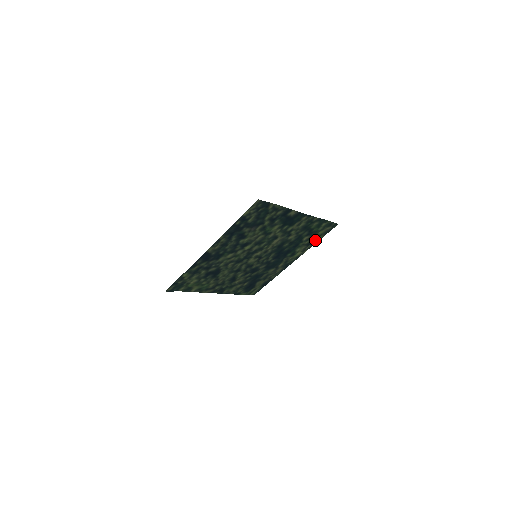
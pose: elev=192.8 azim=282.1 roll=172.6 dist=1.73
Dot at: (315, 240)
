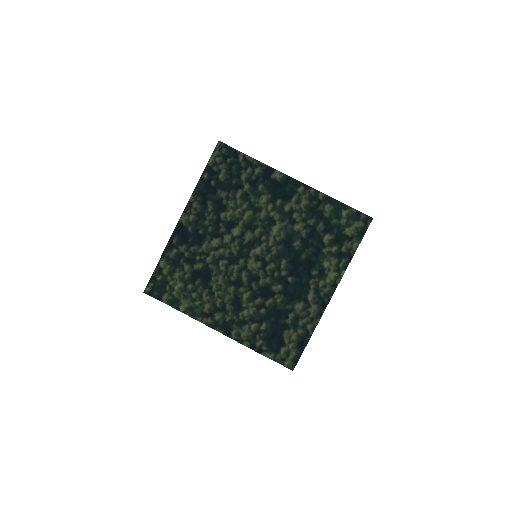
Dot at: (348, 249)
